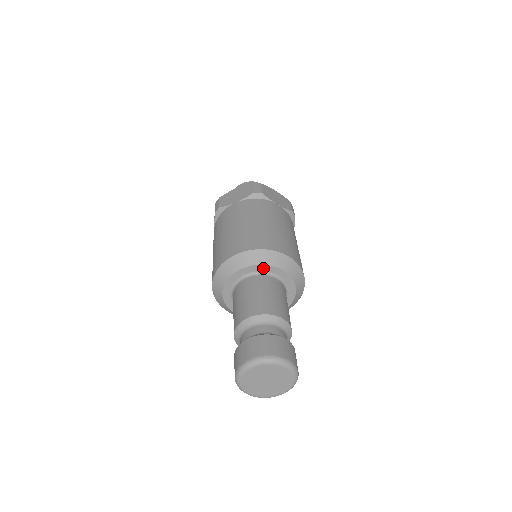
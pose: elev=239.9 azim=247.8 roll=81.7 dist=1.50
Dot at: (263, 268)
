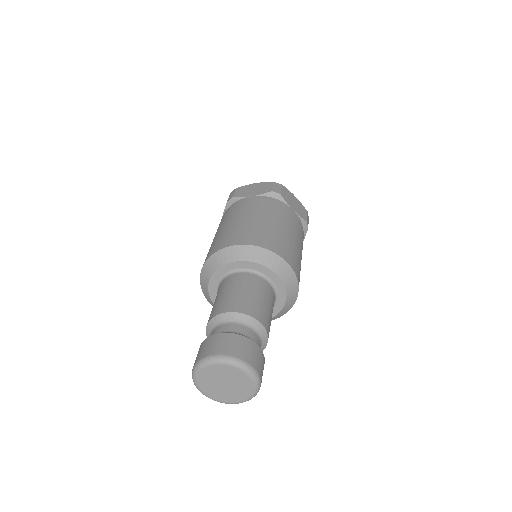
Dot at: (257, 267)
